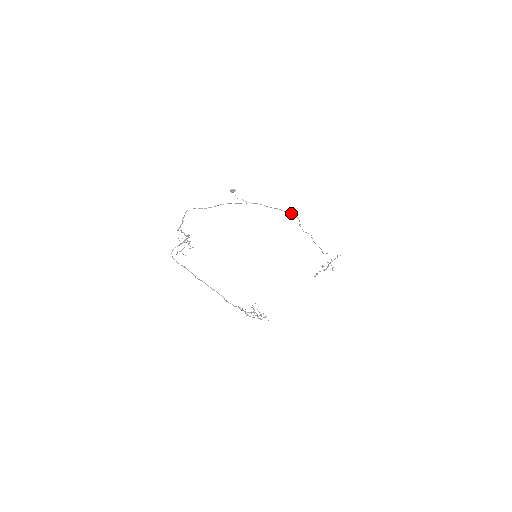
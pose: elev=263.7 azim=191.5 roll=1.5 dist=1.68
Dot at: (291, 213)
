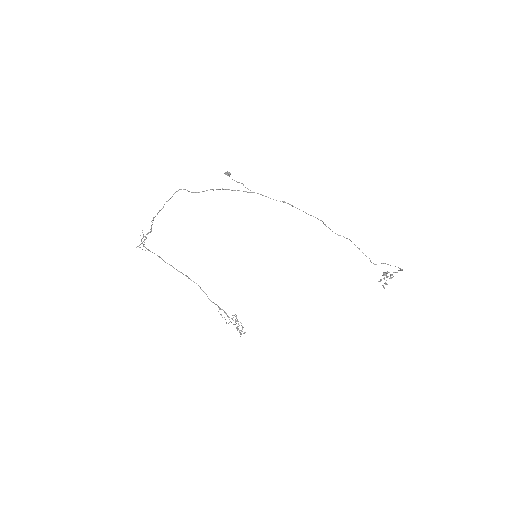
Dot at: occluded
